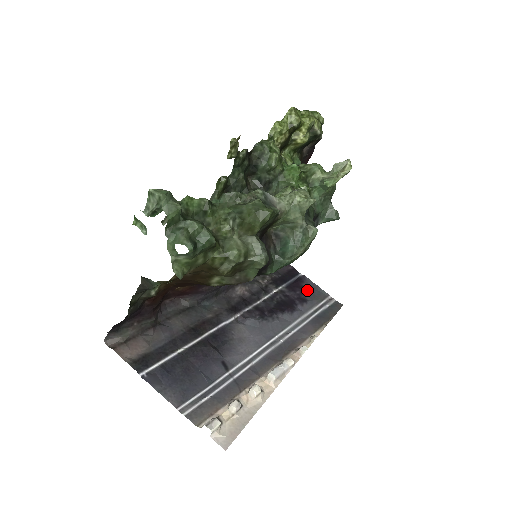
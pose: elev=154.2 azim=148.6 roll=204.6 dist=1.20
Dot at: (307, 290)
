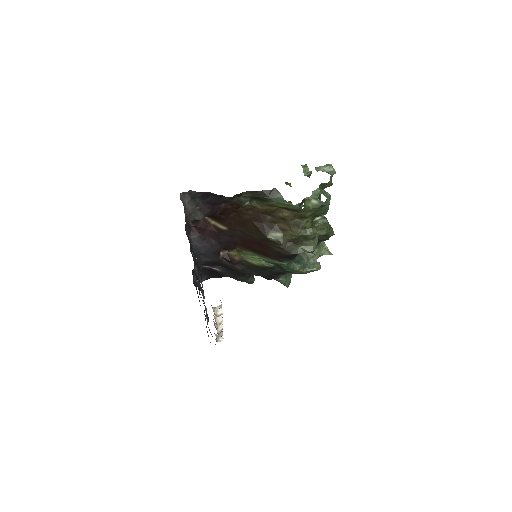
Dot at: occluded
